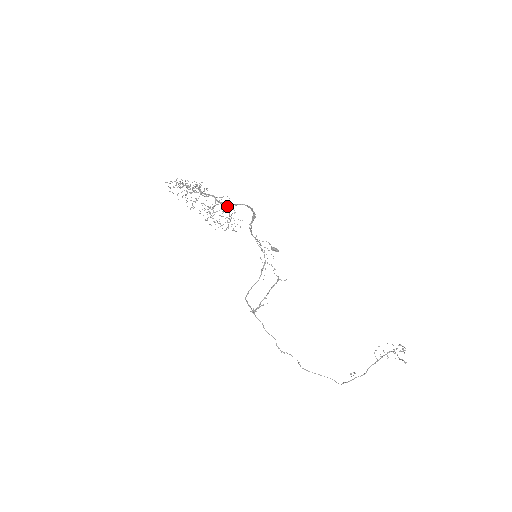
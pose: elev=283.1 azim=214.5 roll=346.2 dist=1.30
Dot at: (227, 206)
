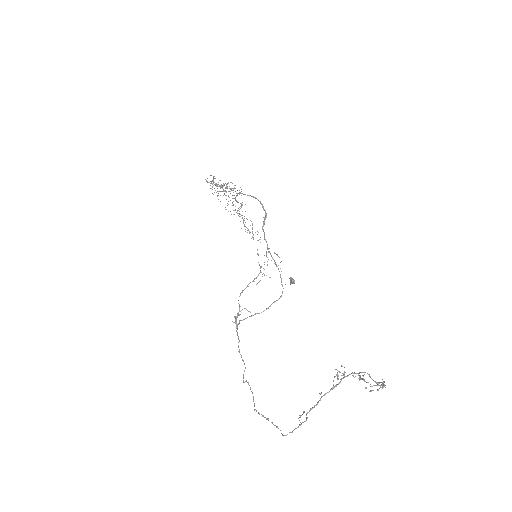
Dot at: occluded
